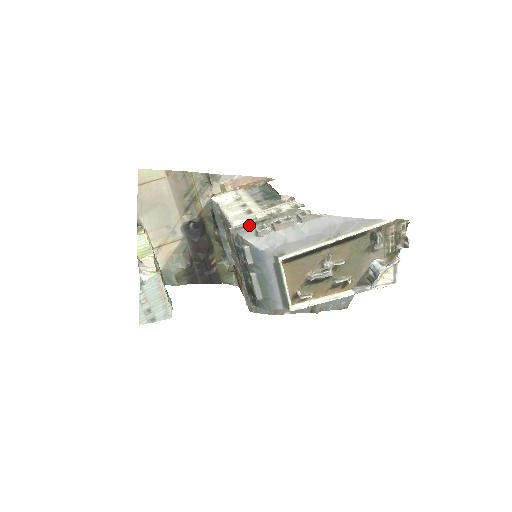
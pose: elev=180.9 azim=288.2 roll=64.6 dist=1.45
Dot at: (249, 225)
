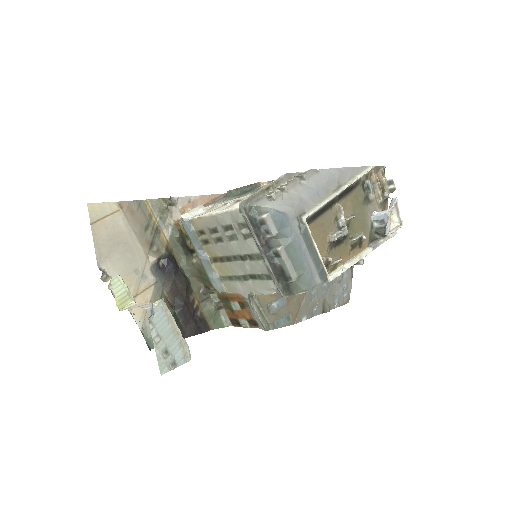
Dot at: (257, 195)
